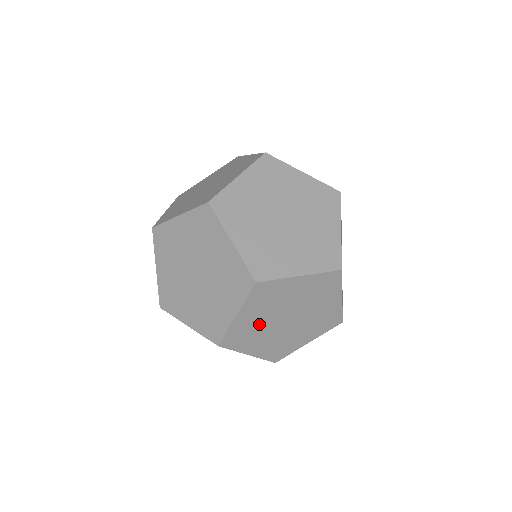
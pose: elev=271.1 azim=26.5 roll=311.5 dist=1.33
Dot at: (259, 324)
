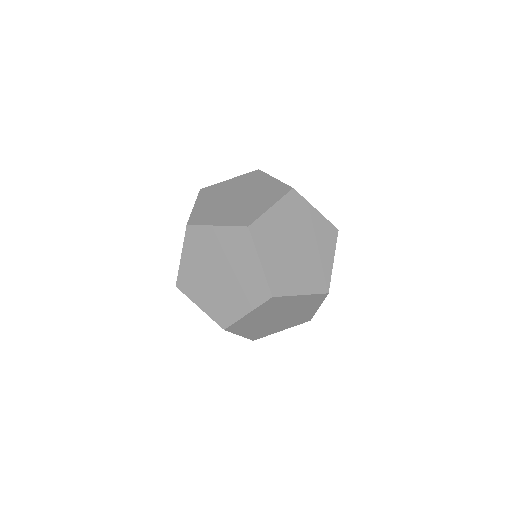
Dot at: (262, 328)
